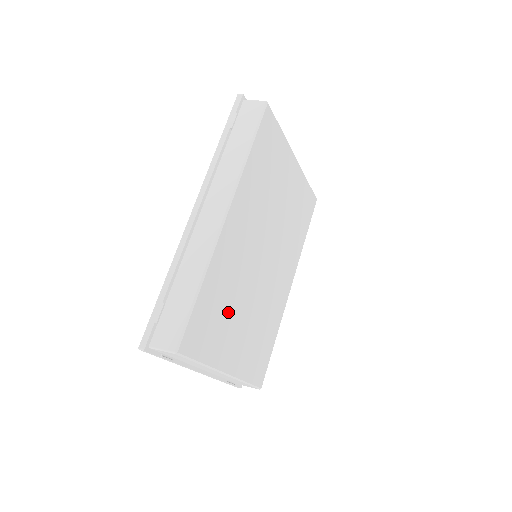
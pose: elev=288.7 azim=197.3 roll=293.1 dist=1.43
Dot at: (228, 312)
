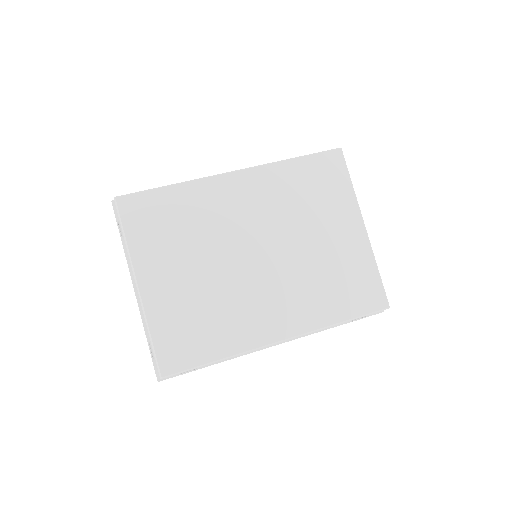
Dot at: (181, 239)
